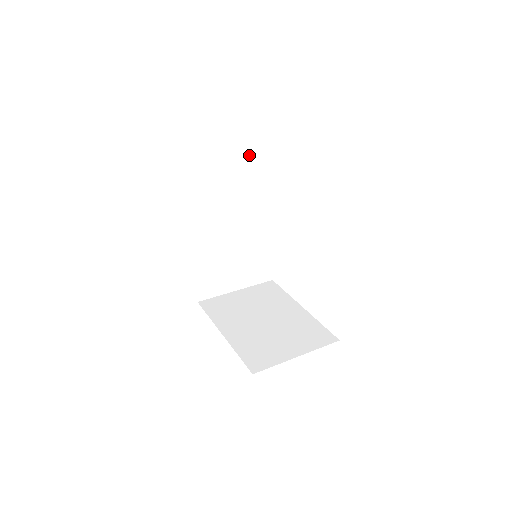
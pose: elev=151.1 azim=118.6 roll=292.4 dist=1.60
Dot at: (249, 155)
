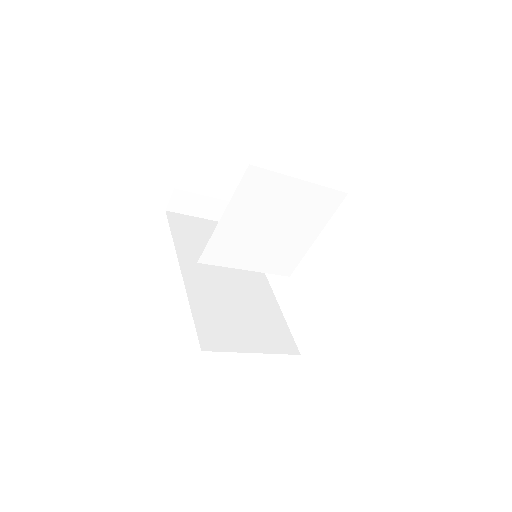
Dot at: occluded
